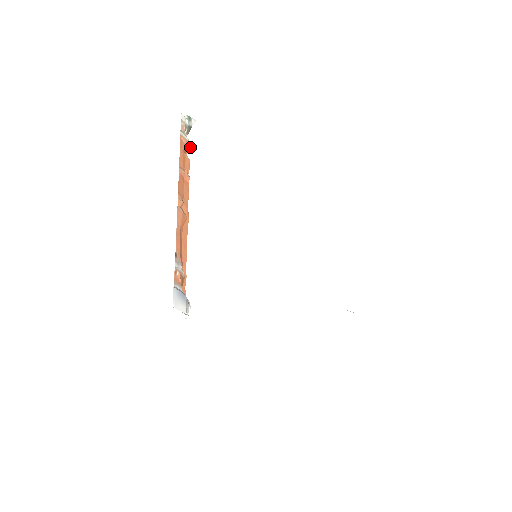
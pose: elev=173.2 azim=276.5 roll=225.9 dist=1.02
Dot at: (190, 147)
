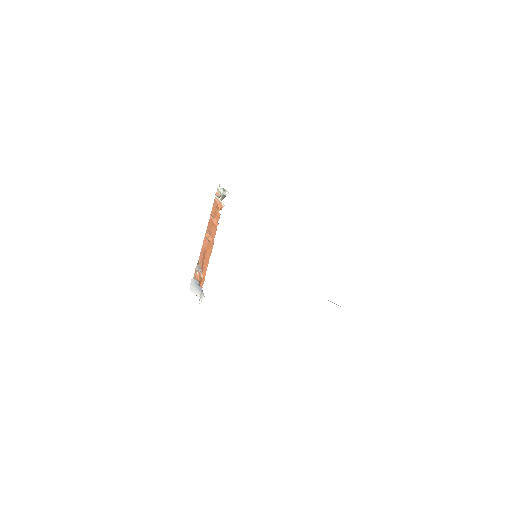
Dot at: (222, 207)
